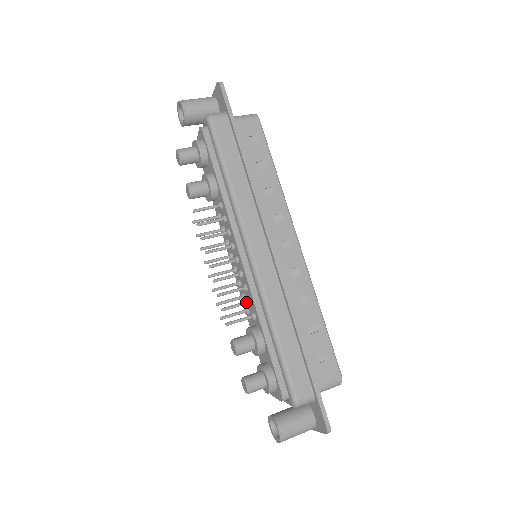
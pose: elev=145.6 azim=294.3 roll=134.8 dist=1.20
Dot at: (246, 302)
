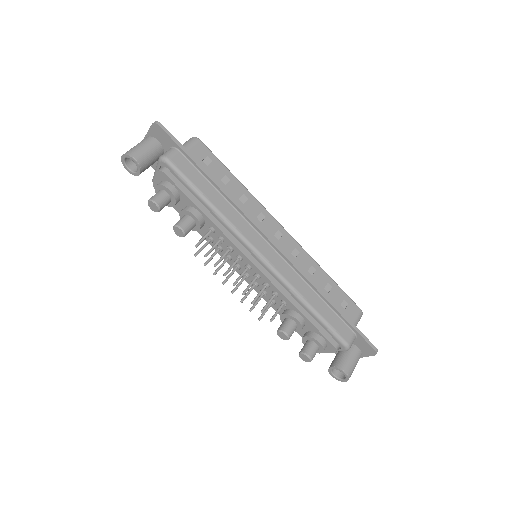
Dot at: (273, 296)
